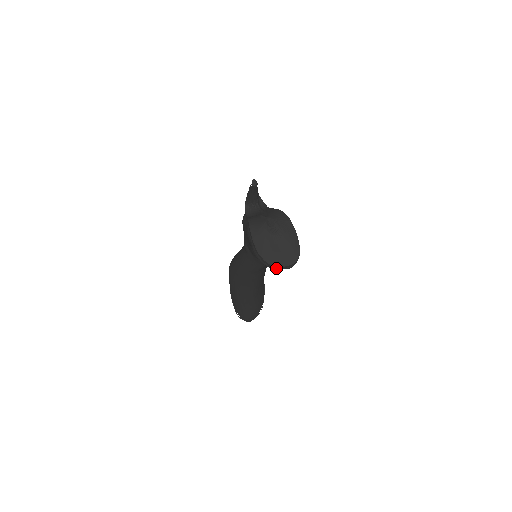
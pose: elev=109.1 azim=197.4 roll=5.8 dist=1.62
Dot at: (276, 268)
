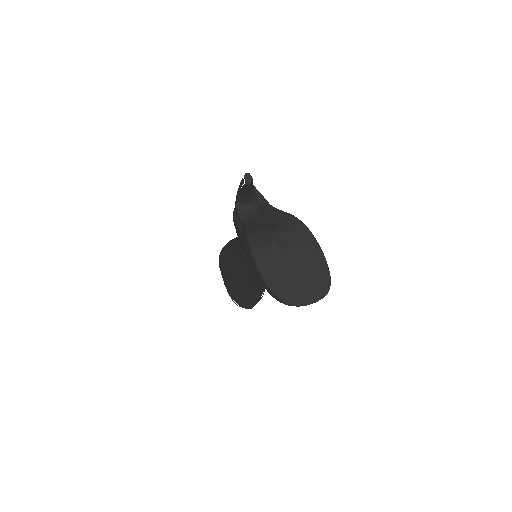
Dot at: (298, 306)
